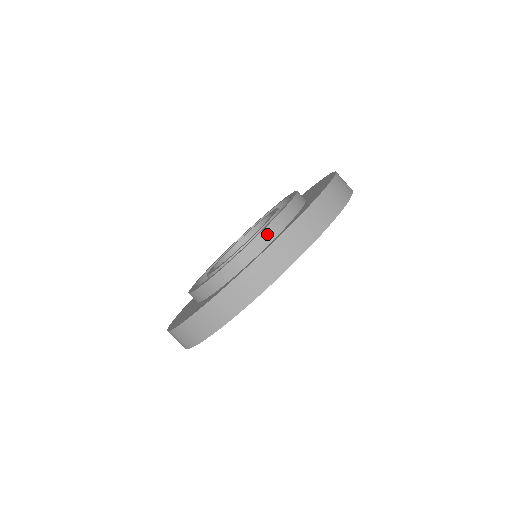
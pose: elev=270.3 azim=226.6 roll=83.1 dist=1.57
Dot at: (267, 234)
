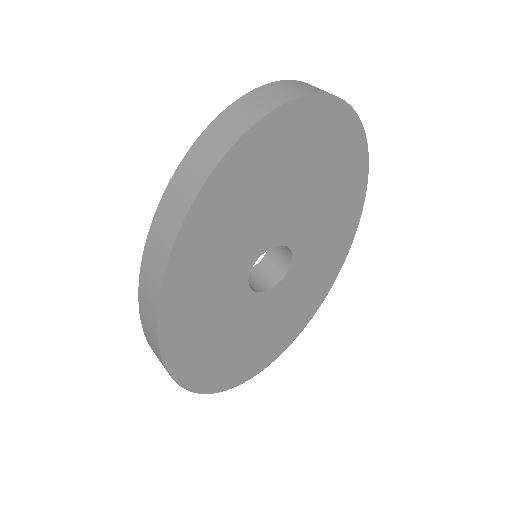
Dot at: occluded
